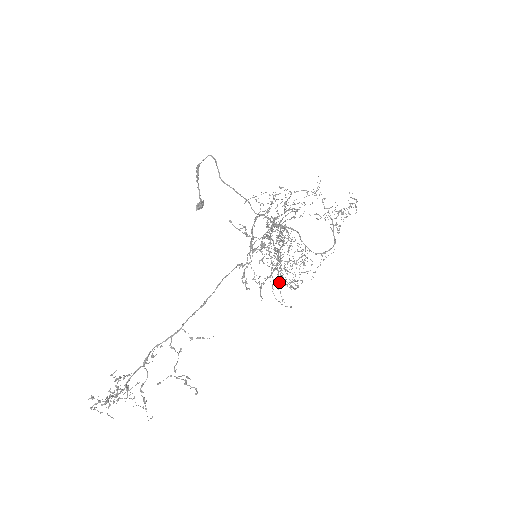
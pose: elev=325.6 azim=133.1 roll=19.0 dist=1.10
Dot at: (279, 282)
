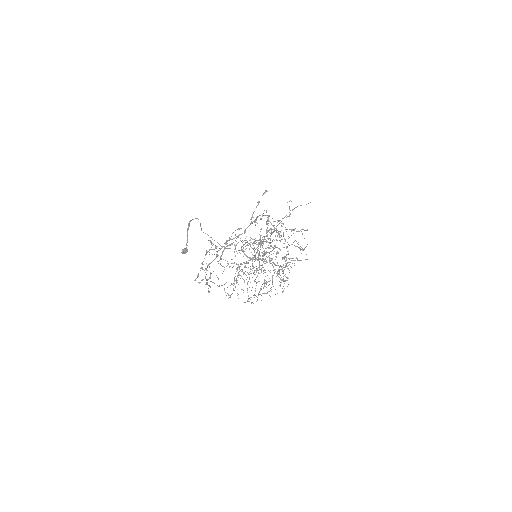
Dot at: (296, 241)
